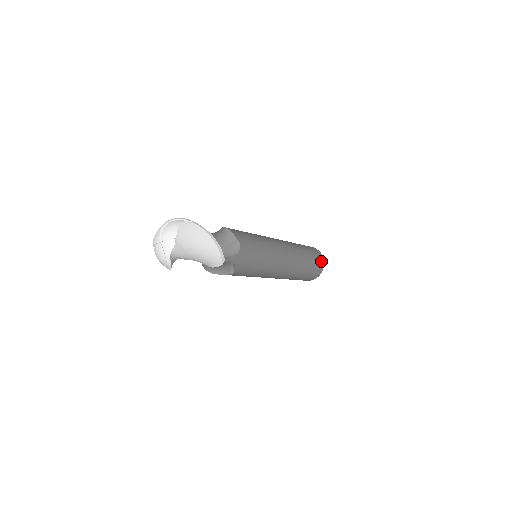
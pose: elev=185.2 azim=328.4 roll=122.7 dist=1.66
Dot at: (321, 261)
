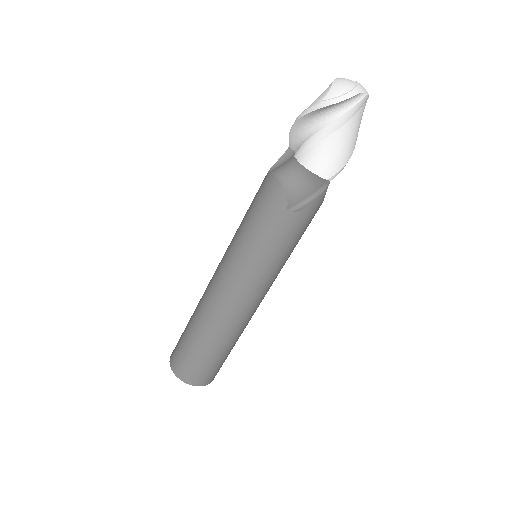
Dot at: occluded
